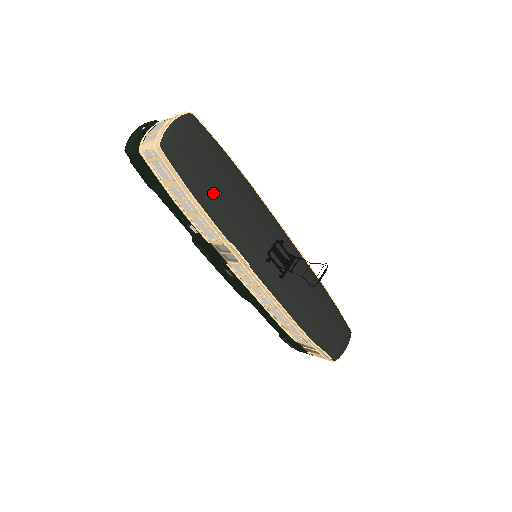
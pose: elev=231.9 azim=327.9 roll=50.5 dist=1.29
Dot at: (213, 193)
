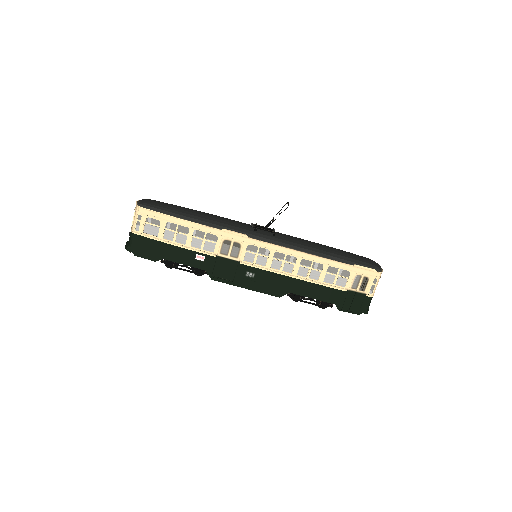
Dot at: (187, 213)
